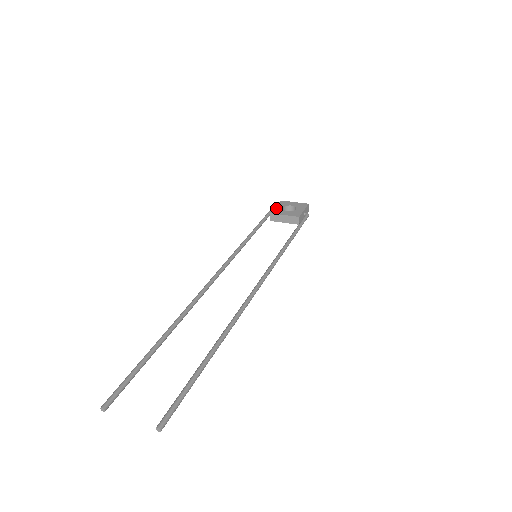
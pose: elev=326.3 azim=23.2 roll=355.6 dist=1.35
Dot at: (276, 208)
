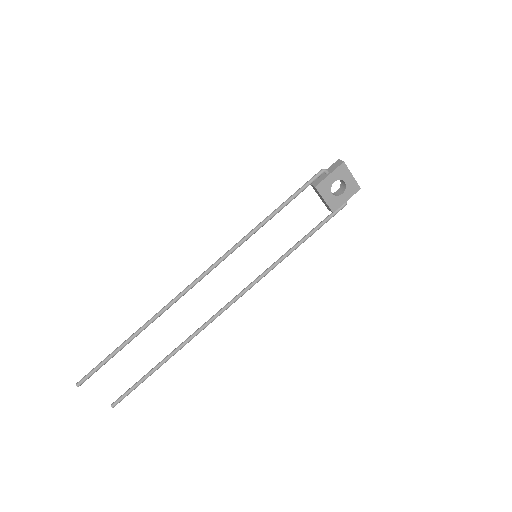
Dot at: (327, 179)
